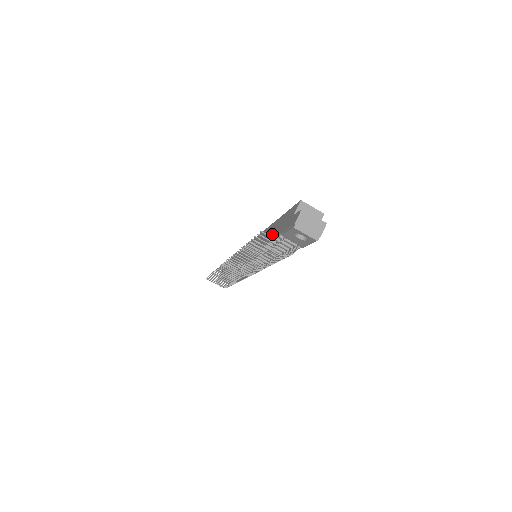
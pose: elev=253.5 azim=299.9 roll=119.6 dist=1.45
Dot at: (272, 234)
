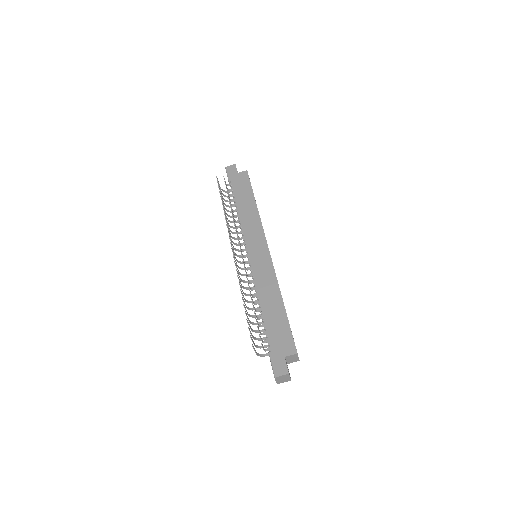
Dot at: (270, 318)
